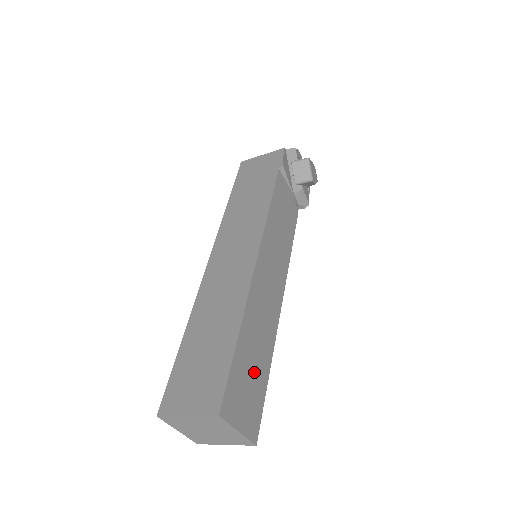
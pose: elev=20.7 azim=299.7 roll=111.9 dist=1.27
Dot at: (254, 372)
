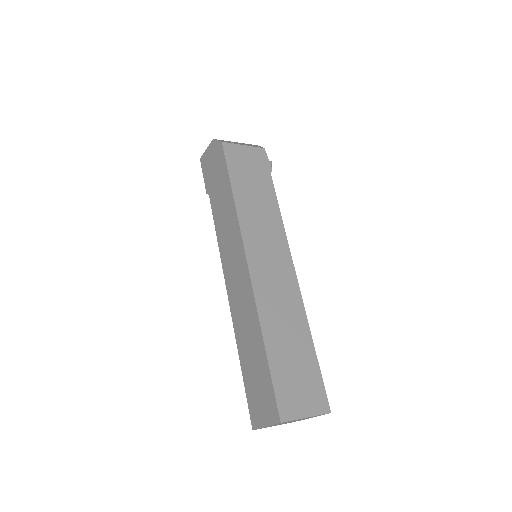
Dot at: occluded
